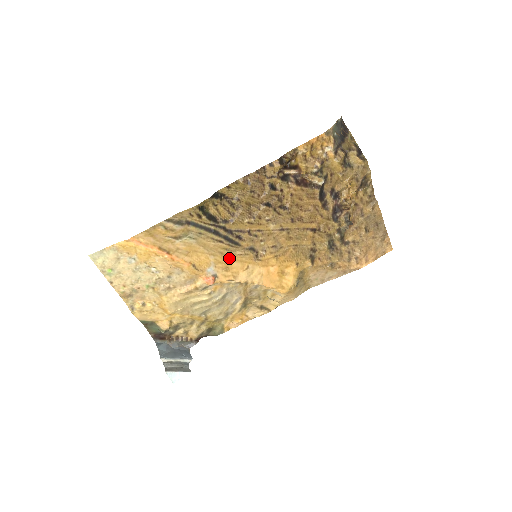
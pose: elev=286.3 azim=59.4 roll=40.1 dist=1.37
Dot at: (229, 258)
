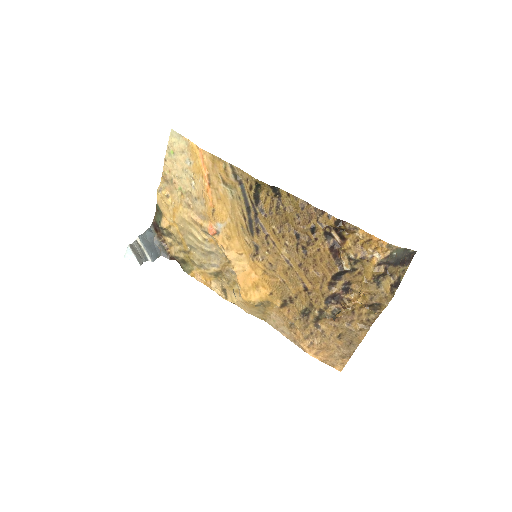
Dot at: (238, 234)
